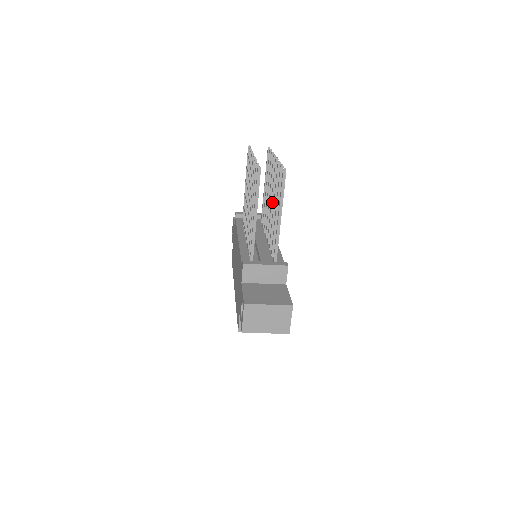
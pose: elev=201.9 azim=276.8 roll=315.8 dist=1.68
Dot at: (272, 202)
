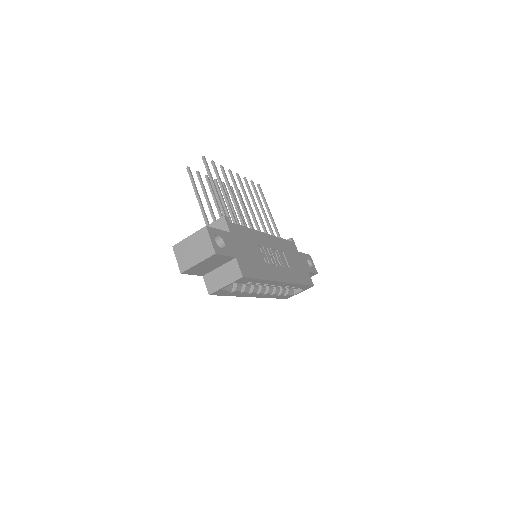
Dot at: (240, 202)
